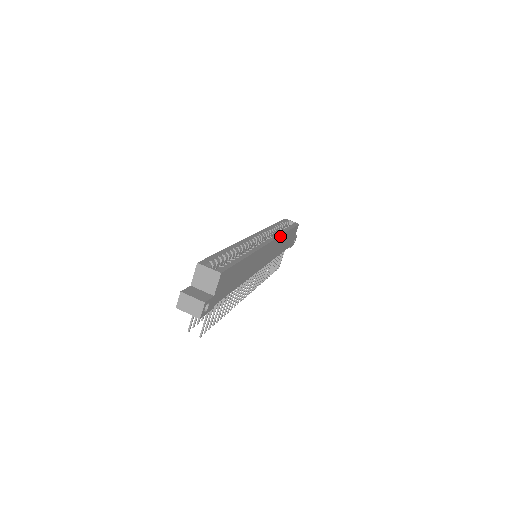
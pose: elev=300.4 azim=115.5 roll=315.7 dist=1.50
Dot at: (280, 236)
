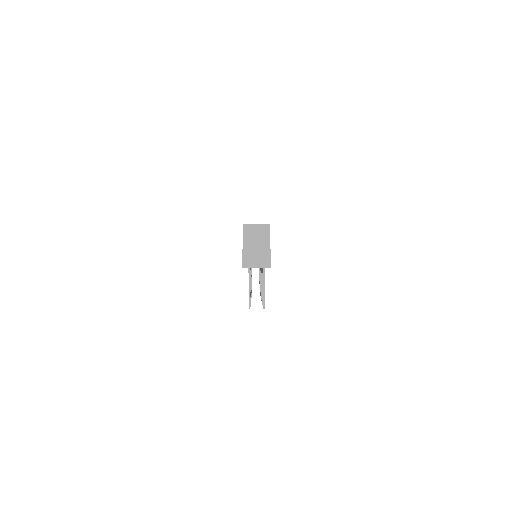
Dot at: occluded
